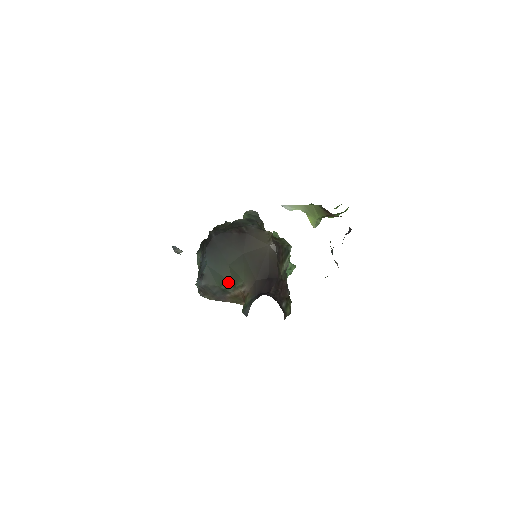
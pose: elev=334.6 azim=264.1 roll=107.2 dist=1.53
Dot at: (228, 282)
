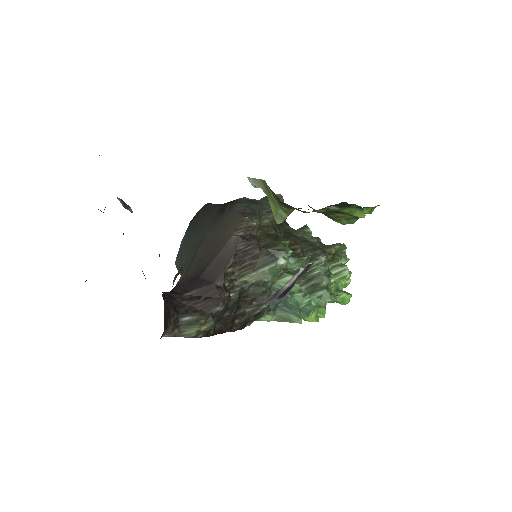
Dot at: (182, 269)
